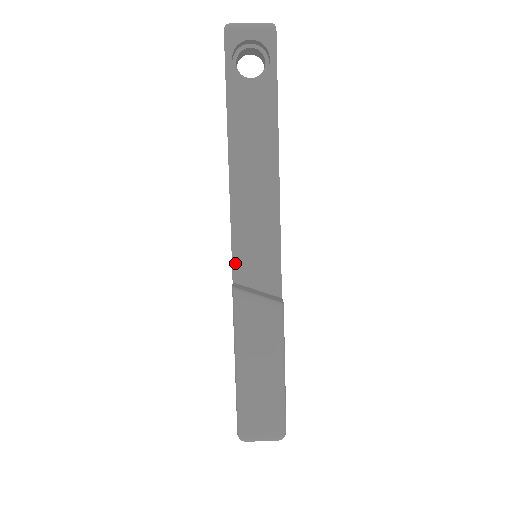
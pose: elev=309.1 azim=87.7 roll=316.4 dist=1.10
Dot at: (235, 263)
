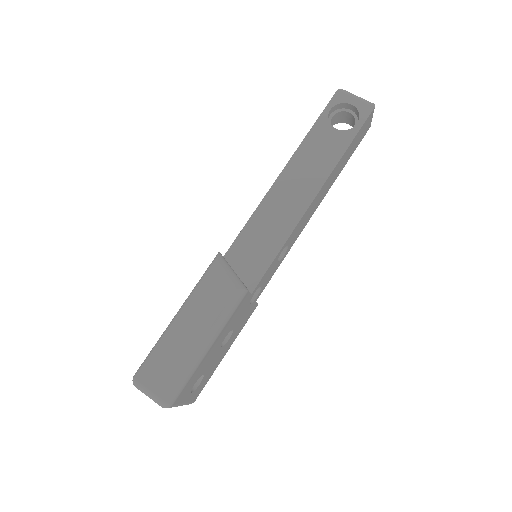
Dot at: (235, 244)
